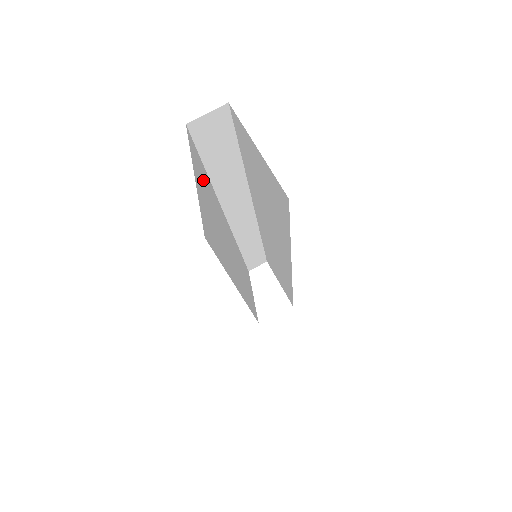
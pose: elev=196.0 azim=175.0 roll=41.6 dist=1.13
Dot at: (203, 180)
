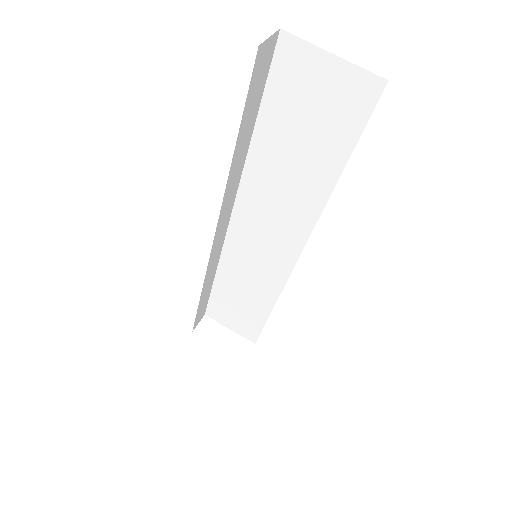
Dot at: occluded
